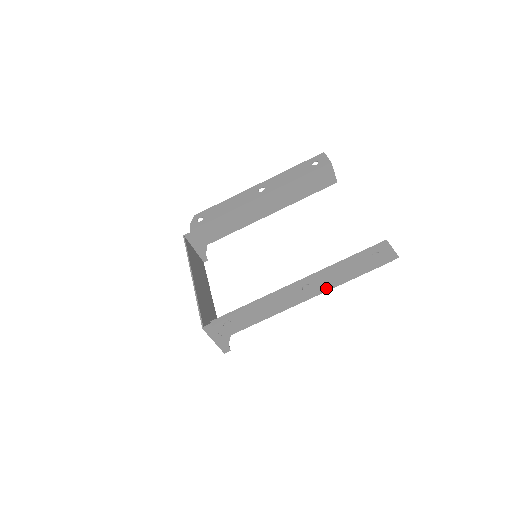
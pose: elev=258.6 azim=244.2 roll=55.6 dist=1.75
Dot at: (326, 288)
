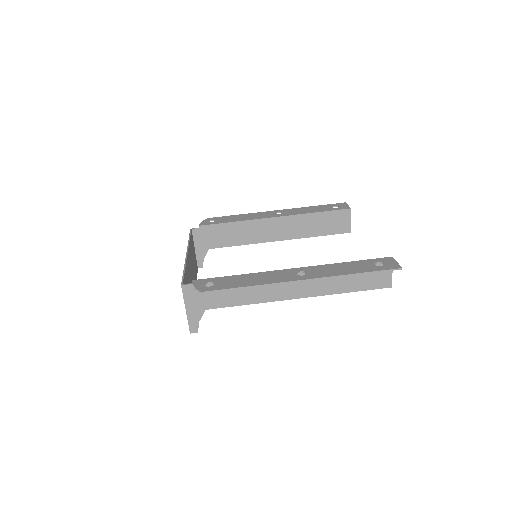
Dot at: (322, 276)
